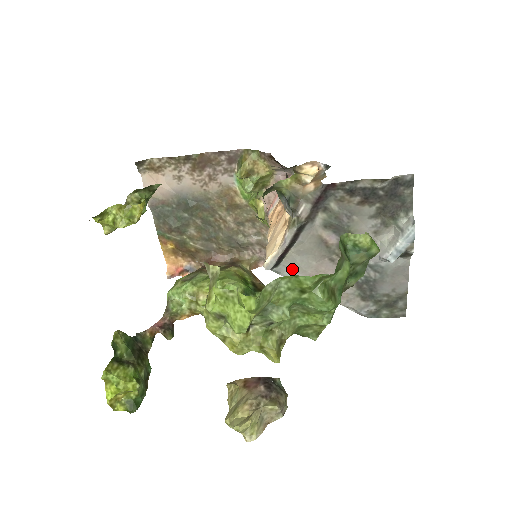
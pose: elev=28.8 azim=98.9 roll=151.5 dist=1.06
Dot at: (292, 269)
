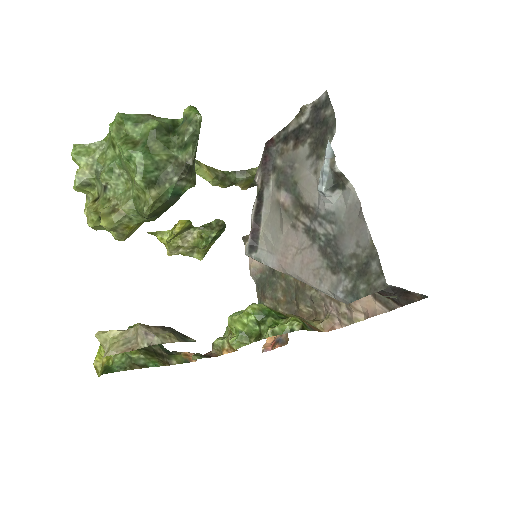
Dot at: (269, 252)
